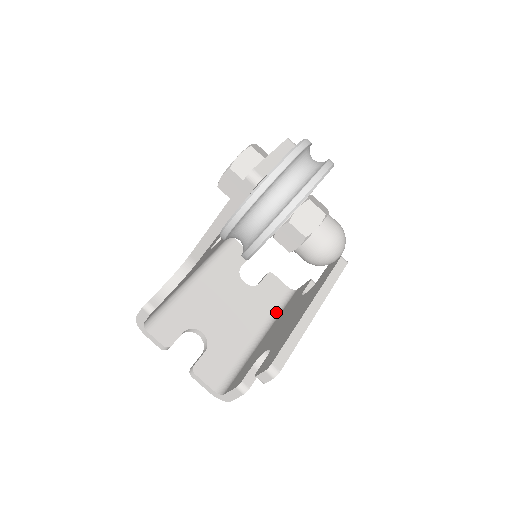
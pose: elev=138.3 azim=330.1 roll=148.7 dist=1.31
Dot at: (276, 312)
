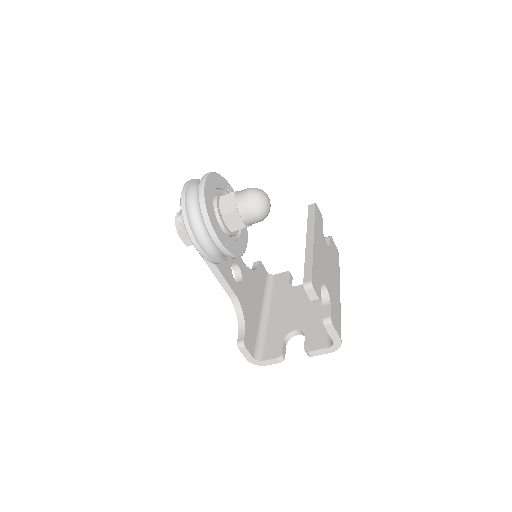
Dot at: occluded
